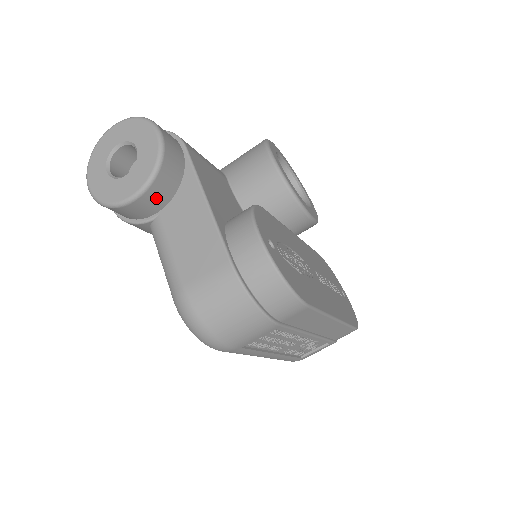
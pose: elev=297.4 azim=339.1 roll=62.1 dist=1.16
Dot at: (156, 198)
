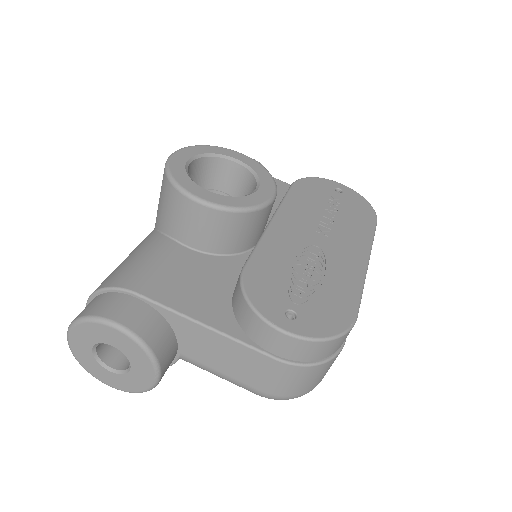
Dot at: (169, 357)
